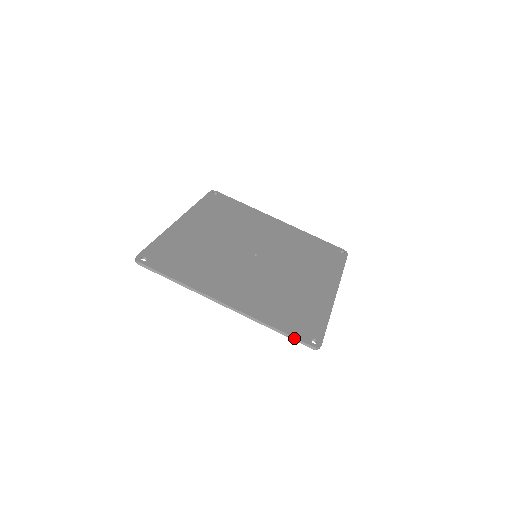
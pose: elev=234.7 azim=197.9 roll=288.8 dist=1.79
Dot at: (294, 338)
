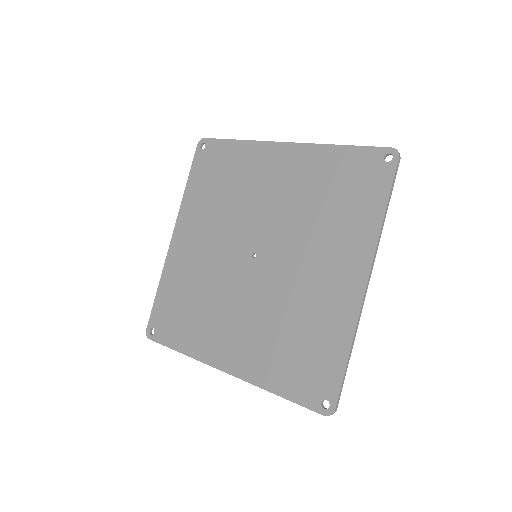
Dot at: (301, 405)
